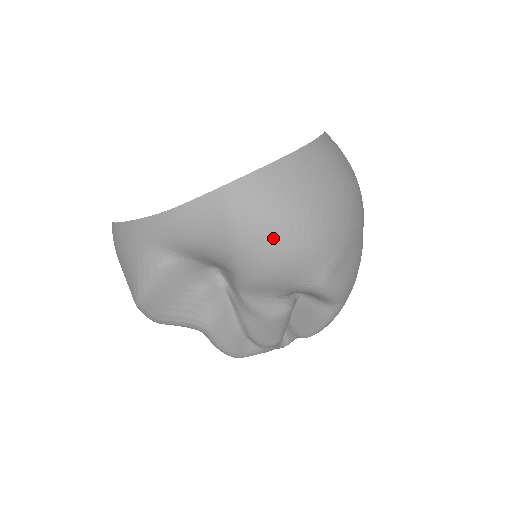
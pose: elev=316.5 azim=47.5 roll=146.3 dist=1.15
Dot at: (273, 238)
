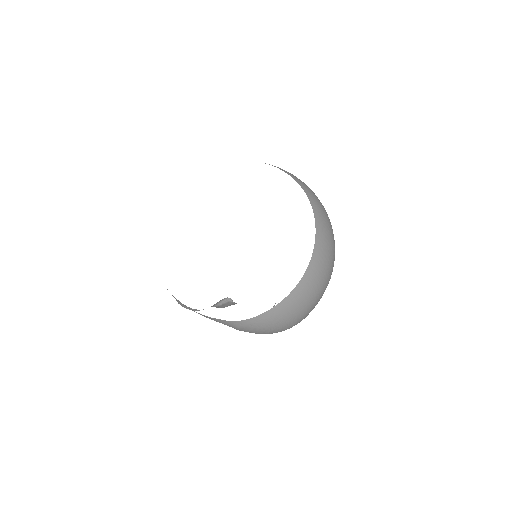
Dot at: (261, 333)
